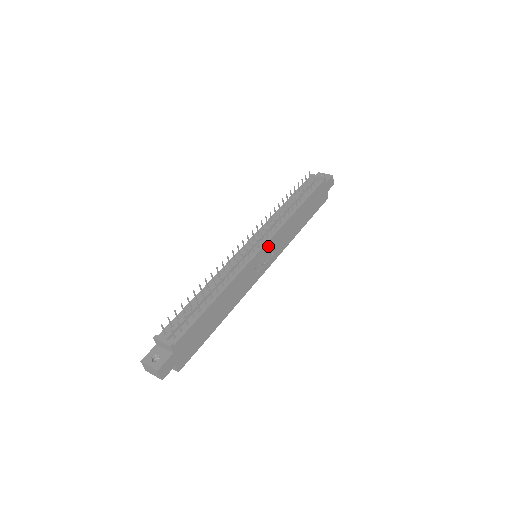
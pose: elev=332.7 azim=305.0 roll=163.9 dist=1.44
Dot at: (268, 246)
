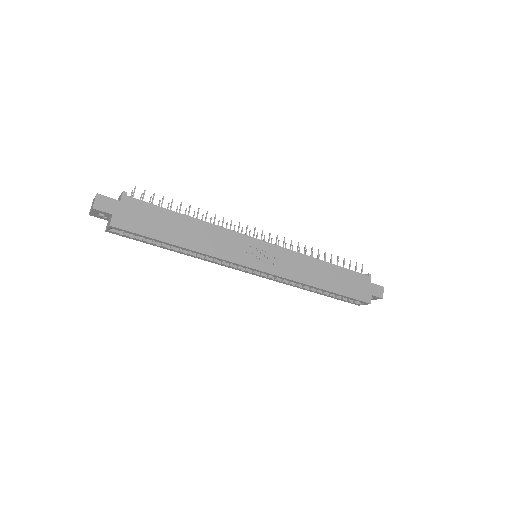
Dot at: (271, 249)
